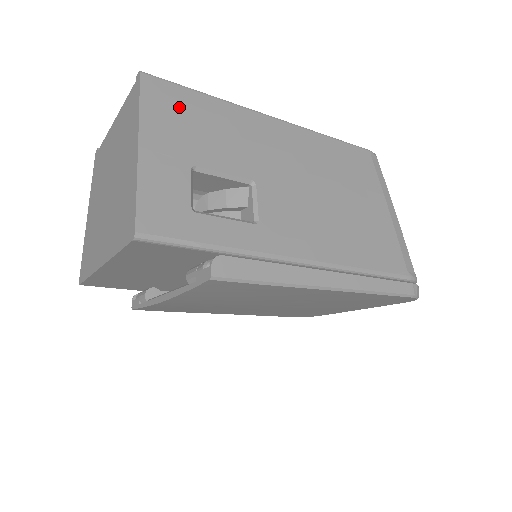
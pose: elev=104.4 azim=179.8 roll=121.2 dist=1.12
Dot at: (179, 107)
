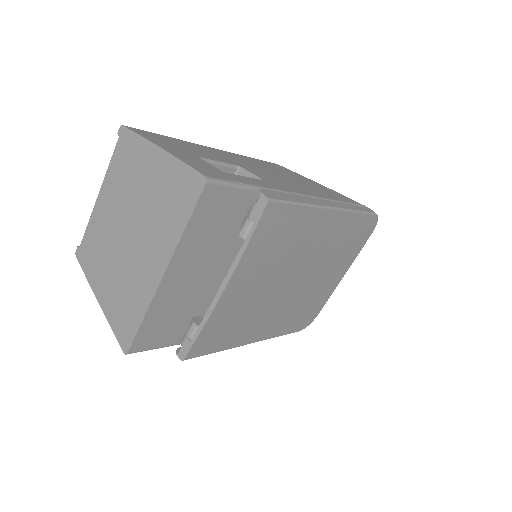
Dot at: (161, 138)
